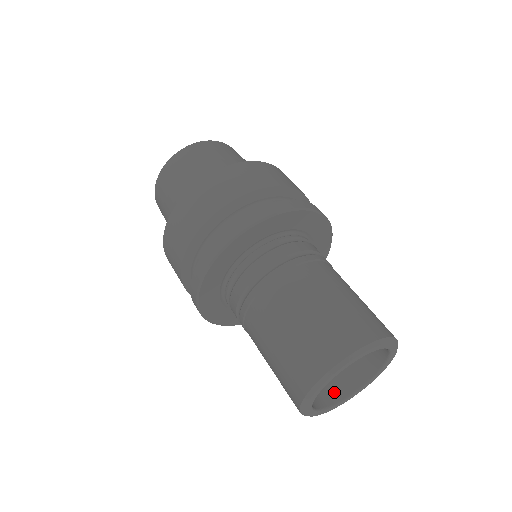
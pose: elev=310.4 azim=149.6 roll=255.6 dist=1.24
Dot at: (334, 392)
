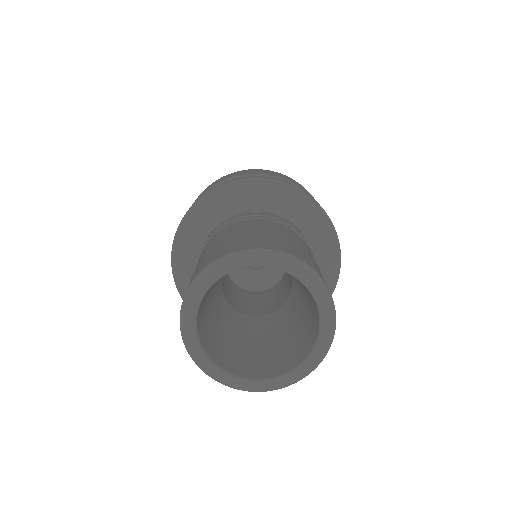
Dot at: (265, 369)
